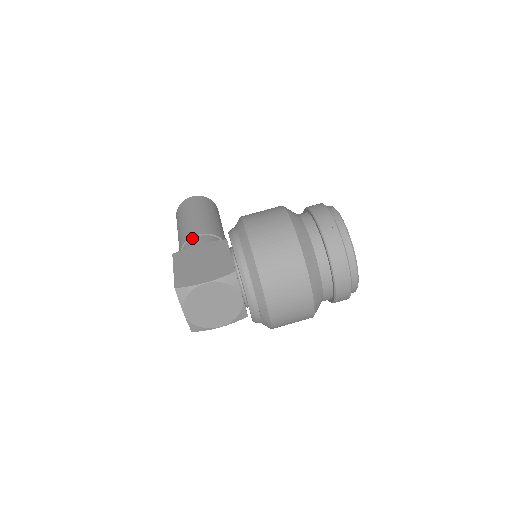
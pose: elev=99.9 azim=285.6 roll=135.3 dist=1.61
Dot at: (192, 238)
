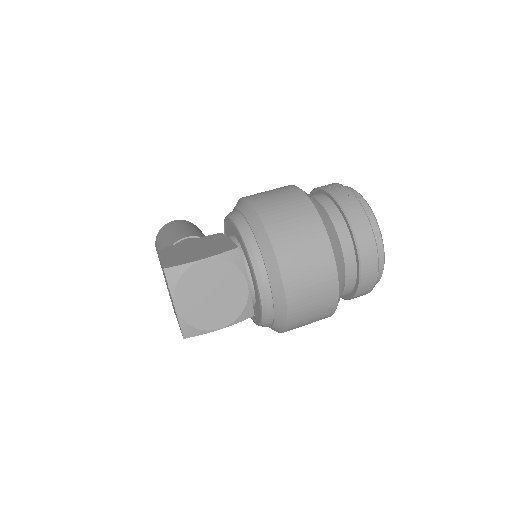
Dot at: (179, 242)
